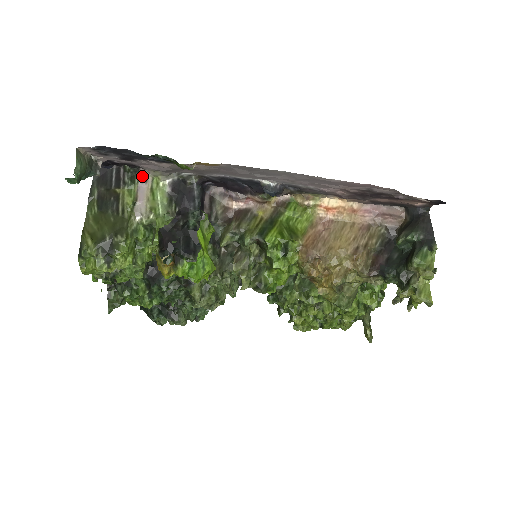
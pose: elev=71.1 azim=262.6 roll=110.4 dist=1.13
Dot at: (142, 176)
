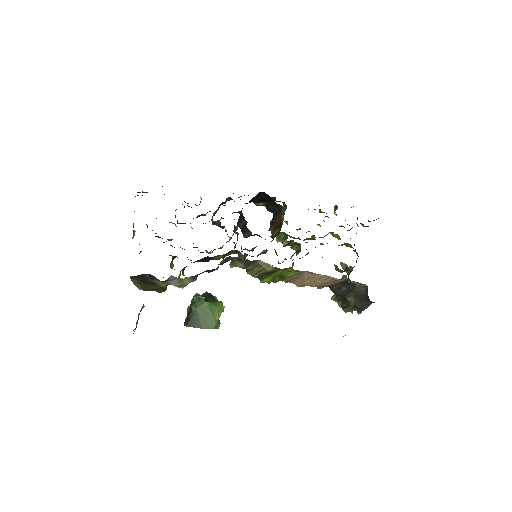
Dot at: (171, 279)
